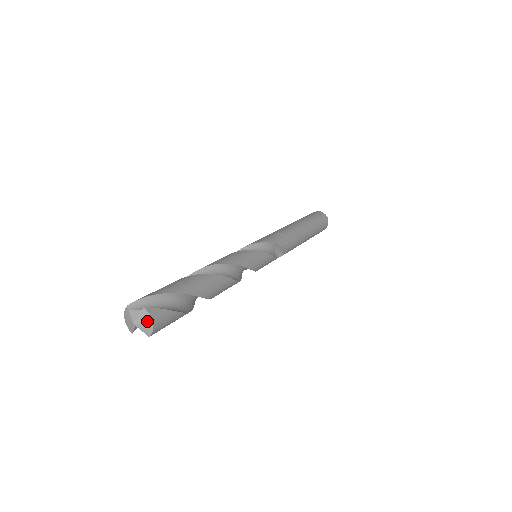
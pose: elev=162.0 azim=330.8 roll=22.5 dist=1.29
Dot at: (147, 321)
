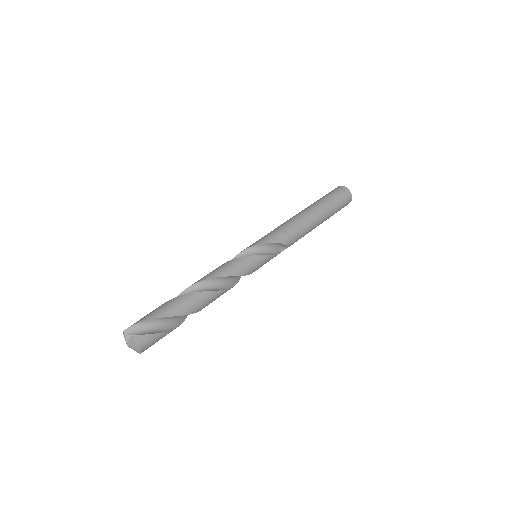
Dot at: (135, 345)
